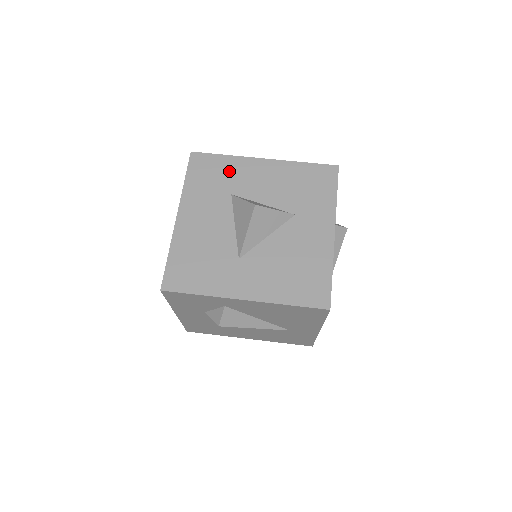
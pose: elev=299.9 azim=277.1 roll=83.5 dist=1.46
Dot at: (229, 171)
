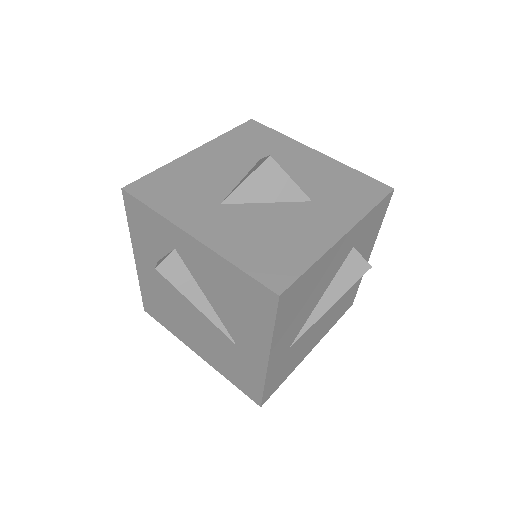
Dot at: (274, 144)
